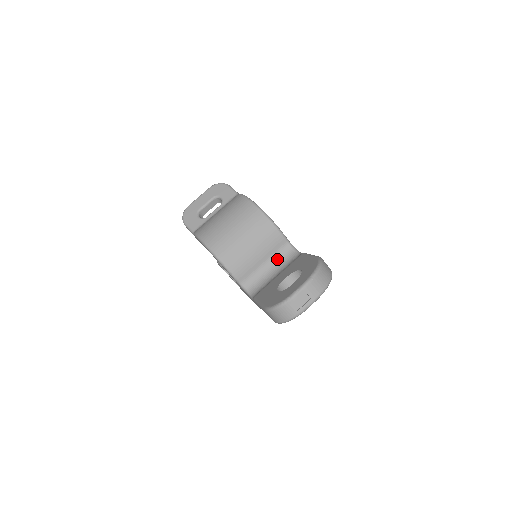
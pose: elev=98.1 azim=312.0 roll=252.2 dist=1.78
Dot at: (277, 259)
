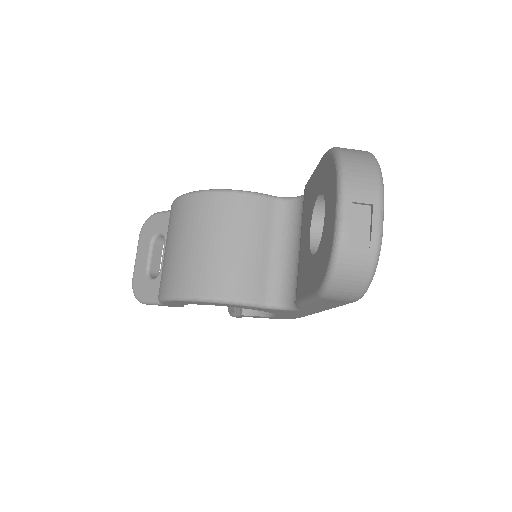
Dot at: (282, 231)
